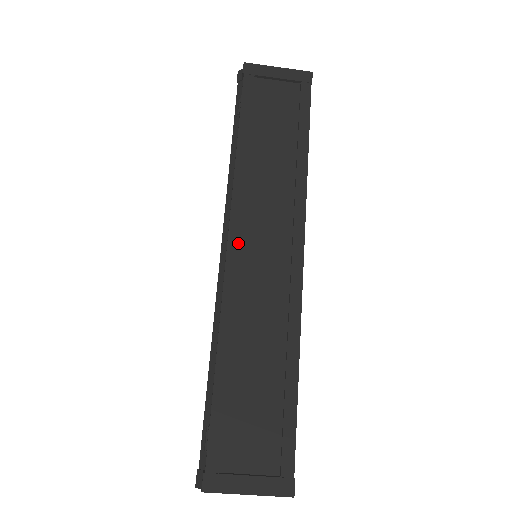
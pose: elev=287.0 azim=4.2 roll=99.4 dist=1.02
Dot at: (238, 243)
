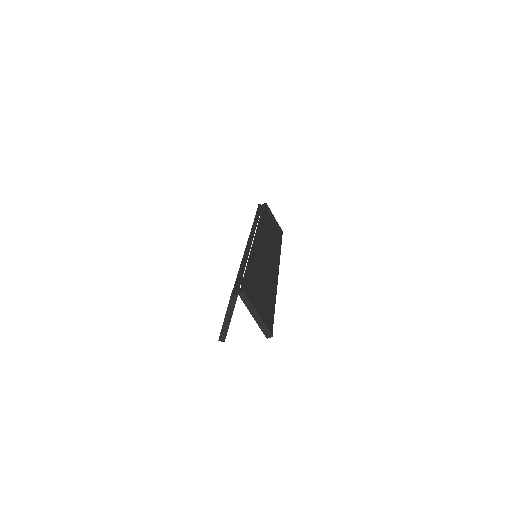
Dot at: (261, 240)
